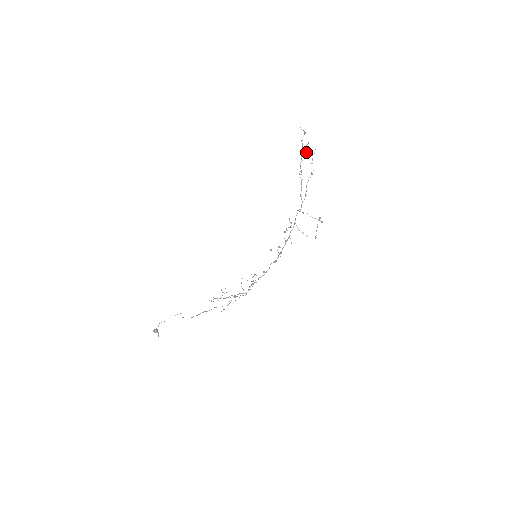
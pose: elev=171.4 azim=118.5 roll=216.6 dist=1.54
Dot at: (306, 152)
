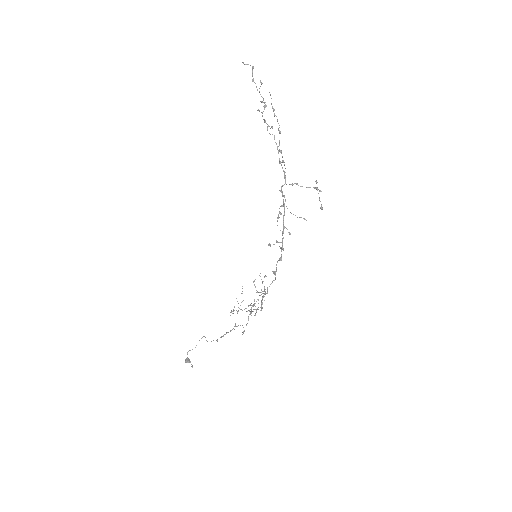
Dot at: (261, 101)
